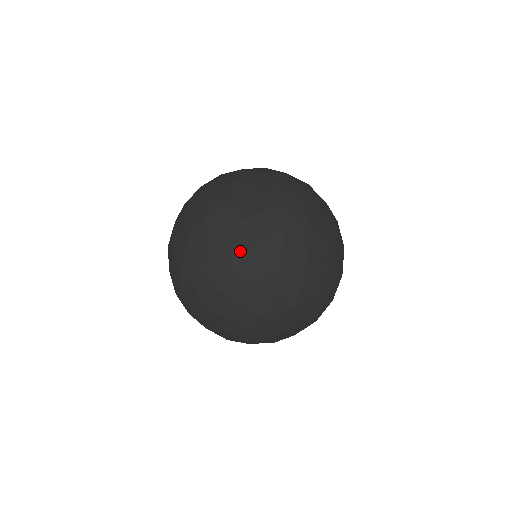
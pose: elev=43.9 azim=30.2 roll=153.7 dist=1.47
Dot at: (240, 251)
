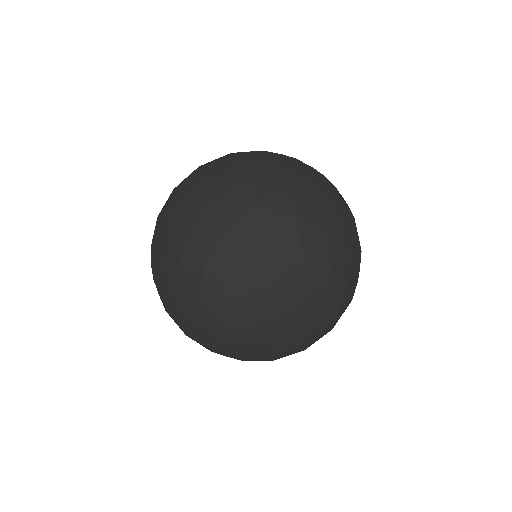
Dot at: (165, 293)
